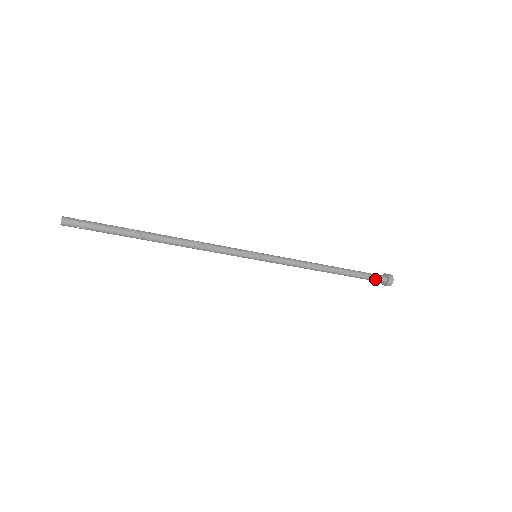
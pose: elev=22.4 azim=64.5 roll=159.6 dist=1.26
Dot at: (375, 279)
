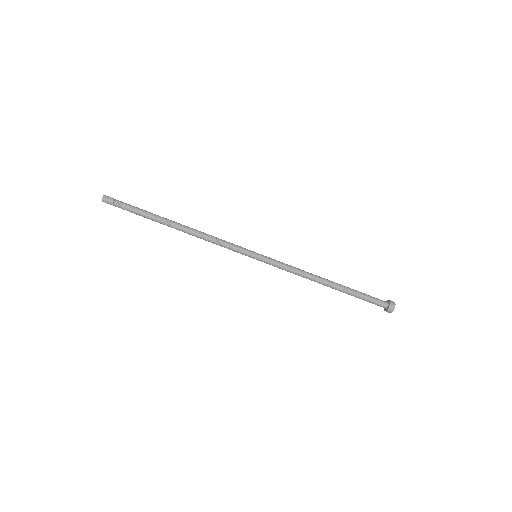
Dot at: (376, 299)
